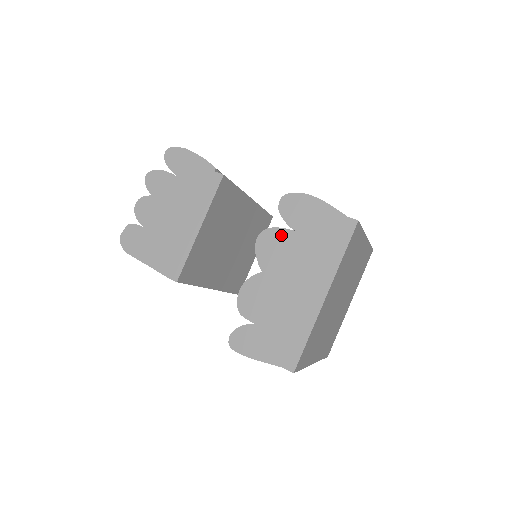
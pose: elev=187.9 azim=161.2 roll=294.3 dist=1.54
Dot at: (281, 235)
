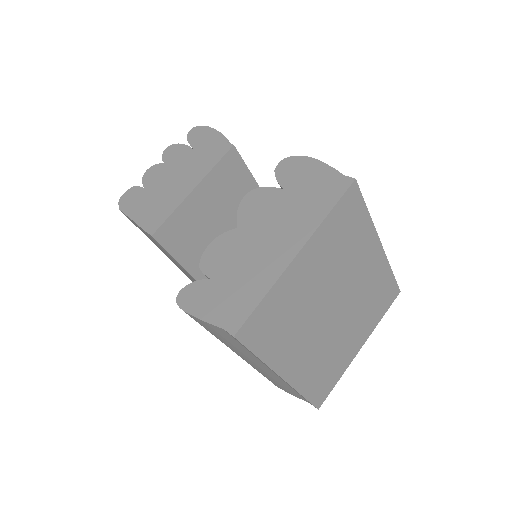
Dot at: (269, 193)
